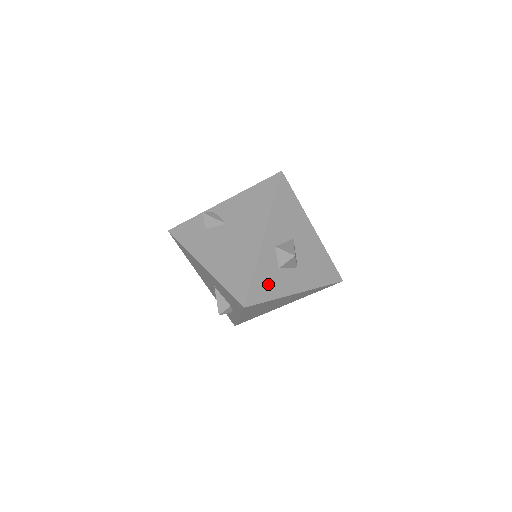
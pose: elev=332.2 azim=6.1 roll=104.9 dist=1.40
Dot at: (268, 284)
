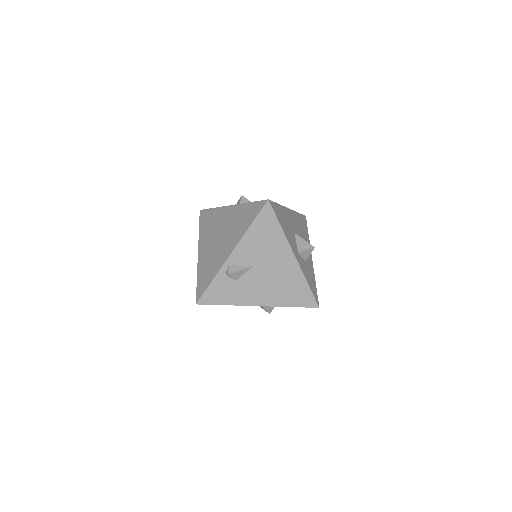
Dot at: (311, 278)
